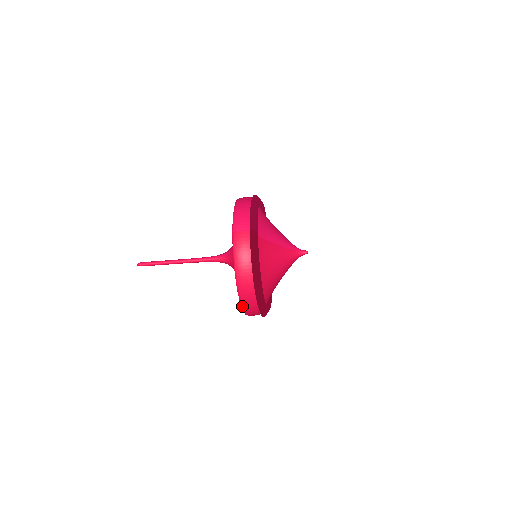
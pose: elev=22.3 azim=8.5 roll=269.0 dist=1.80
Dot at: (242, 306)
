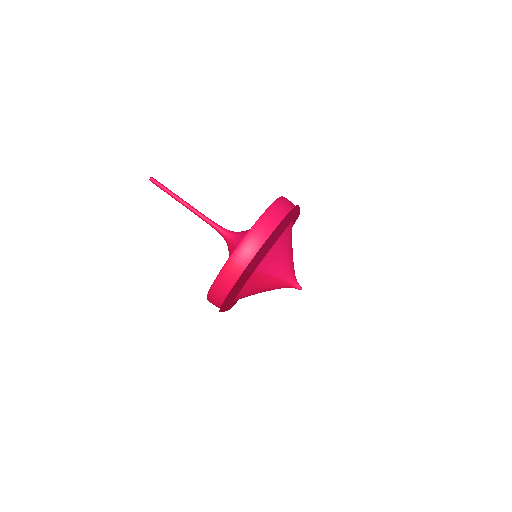
Dot at: occluded
